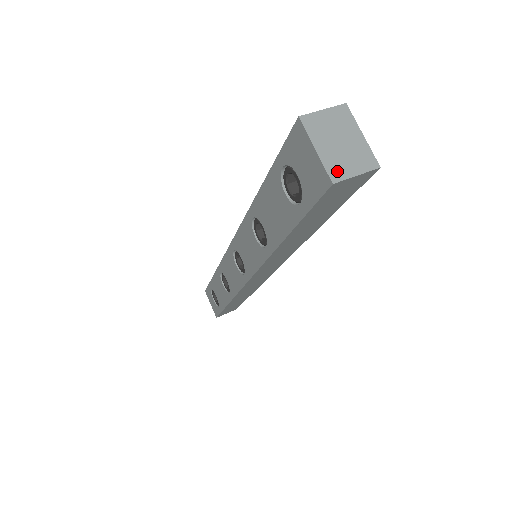
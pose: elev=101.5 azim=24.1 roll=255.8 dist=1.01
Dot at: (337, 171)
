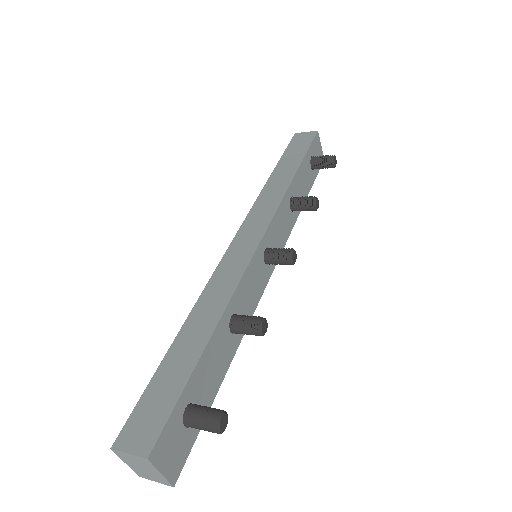
Dot at: (141, 475)
